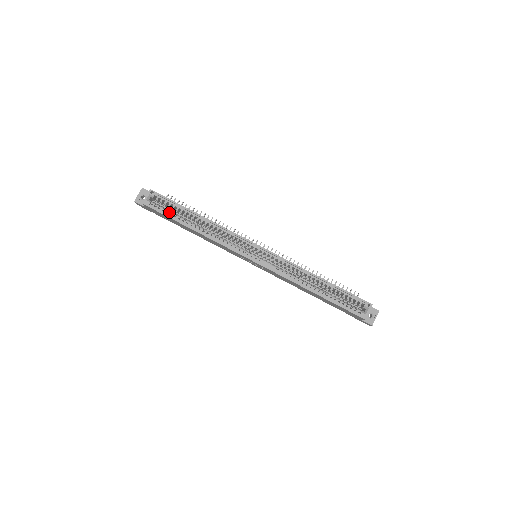
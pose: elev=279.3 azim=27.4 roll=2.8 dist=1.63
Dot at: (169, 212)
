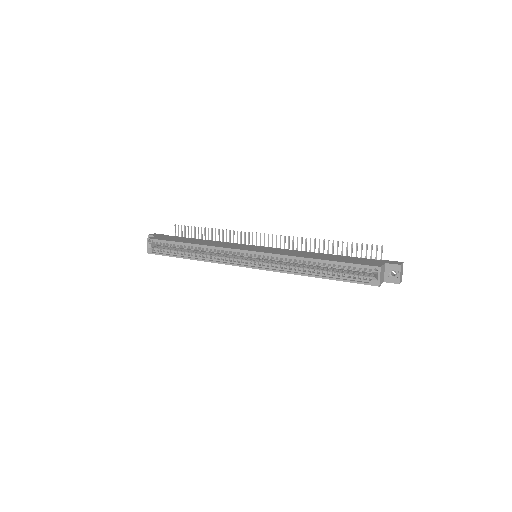
Dot at: (168, 251)
